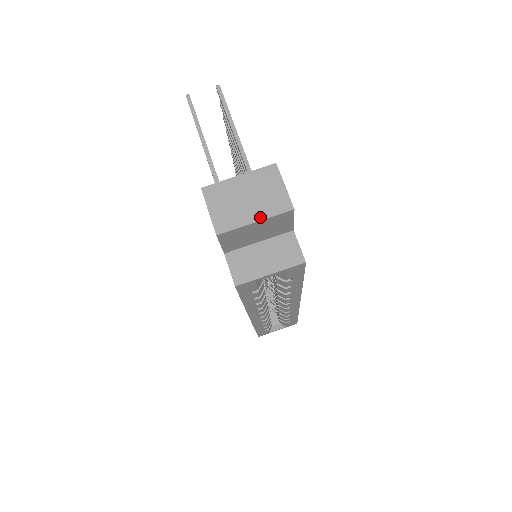
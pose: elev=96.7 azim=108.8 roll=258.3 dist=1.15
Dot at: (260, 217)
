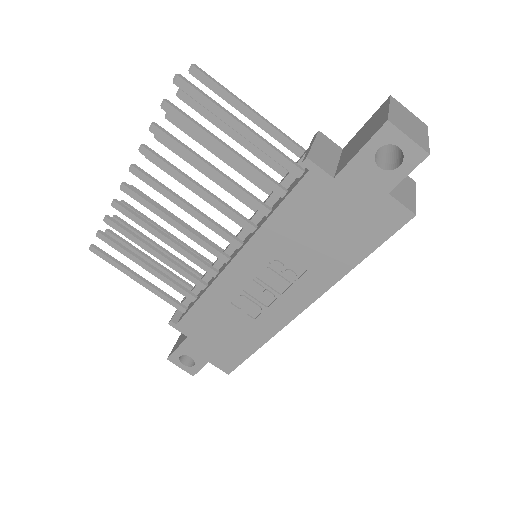
Dot at: (426, 135)
